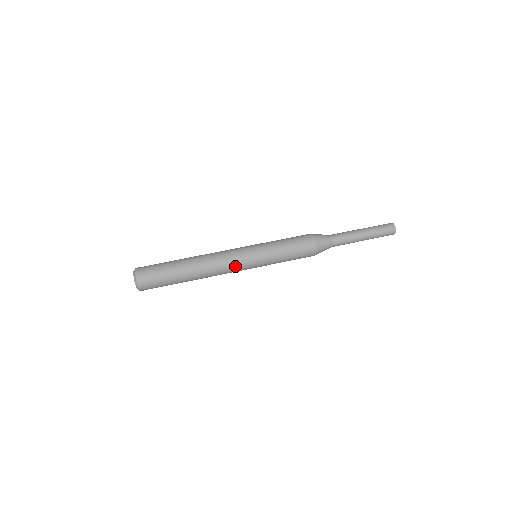
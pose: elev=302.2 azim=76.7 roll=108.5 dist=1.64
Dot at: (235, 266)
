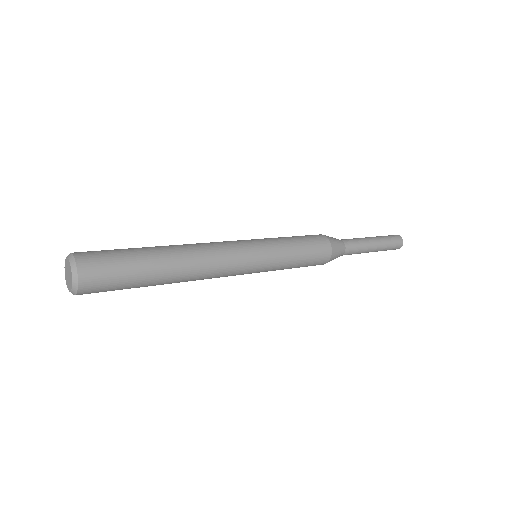
Dot at: (233, 250)
